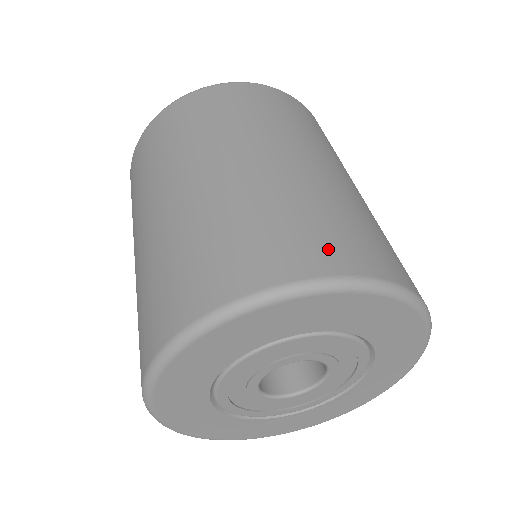
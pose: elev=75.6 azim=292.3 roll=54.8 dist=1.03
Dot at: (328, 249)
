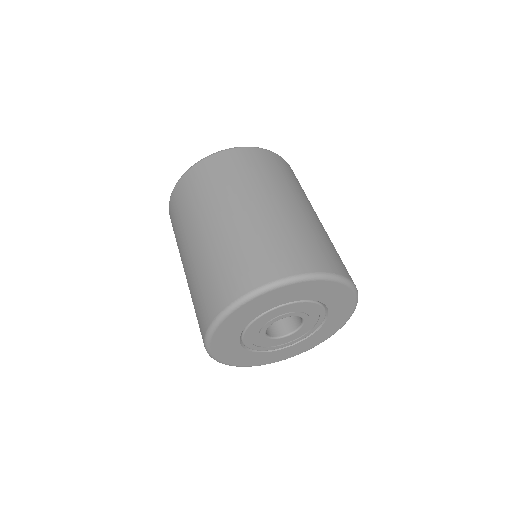
Dot at: (321, 259)
